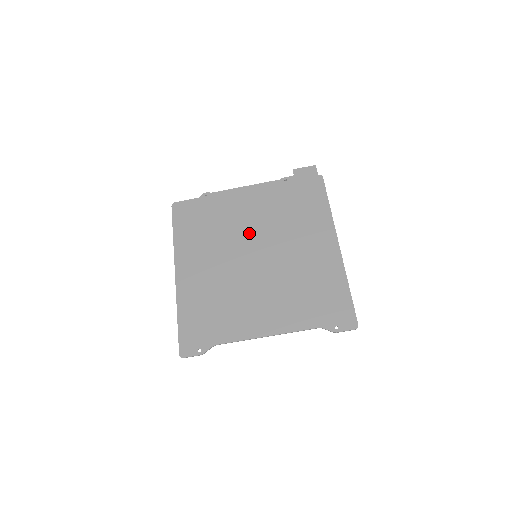
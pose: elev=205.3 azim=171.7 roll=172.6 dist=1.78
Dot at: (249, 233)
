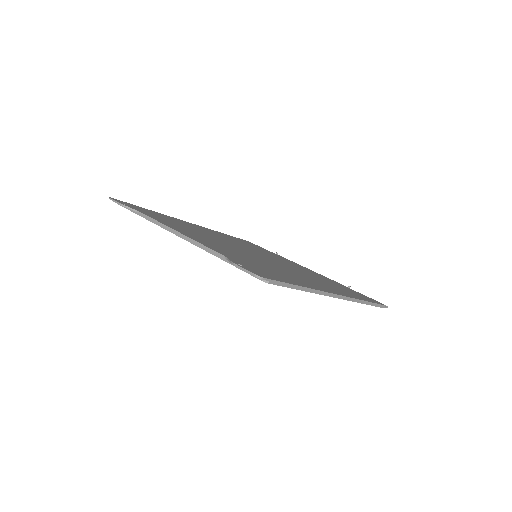
Dot at: (273, 258)
